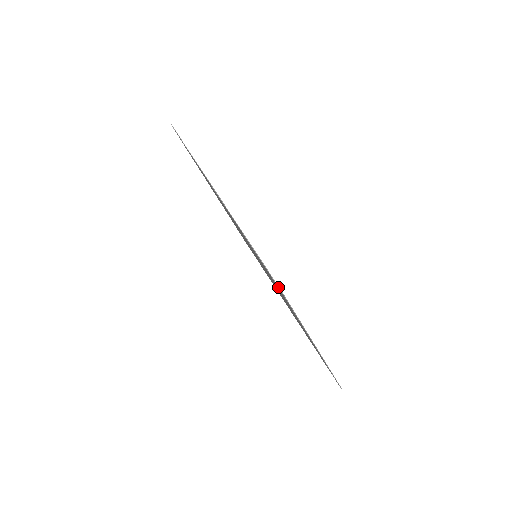
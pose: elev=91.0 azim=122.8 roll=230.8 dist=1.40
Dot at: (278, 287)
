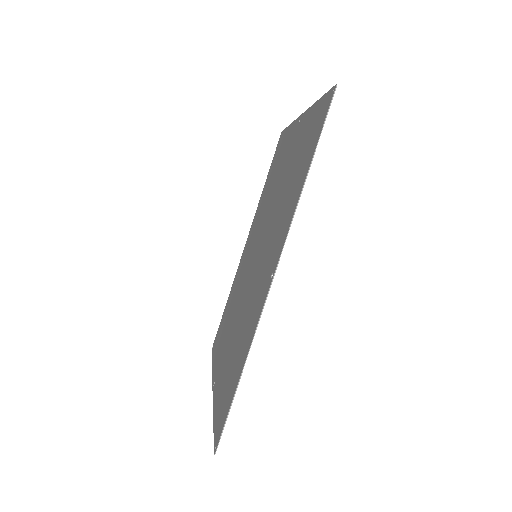
Dot at: (216, 449)
